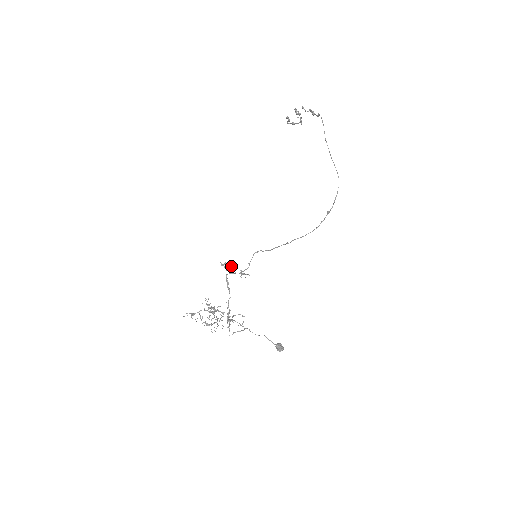
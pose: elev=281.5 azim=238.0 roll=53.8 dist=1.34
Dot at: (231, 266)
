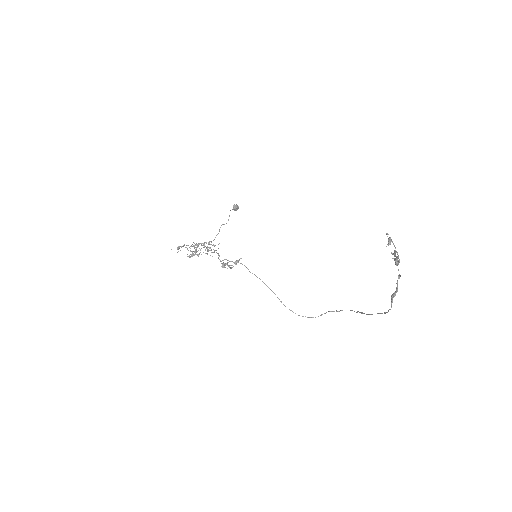
Dot at: occluded
